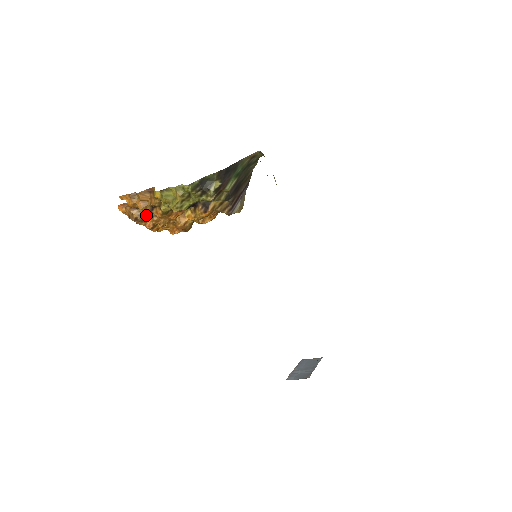
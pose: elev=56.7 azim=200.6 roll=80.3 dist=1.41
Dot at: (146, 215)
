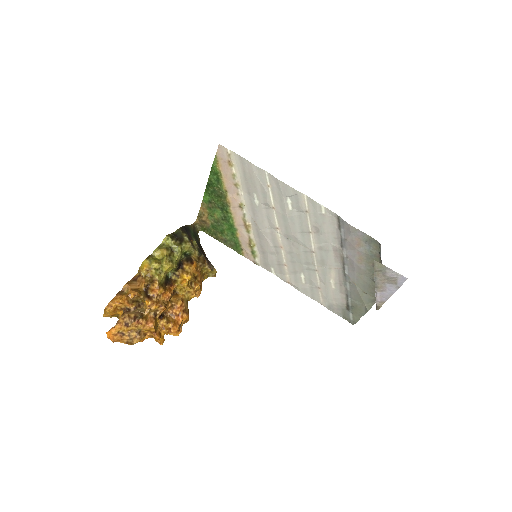
Dot at: (142, 311)
